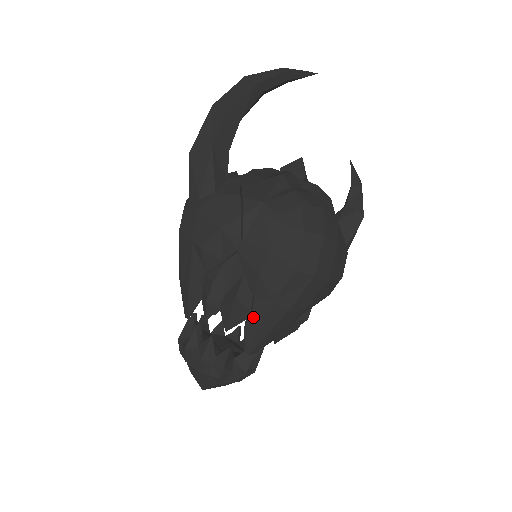
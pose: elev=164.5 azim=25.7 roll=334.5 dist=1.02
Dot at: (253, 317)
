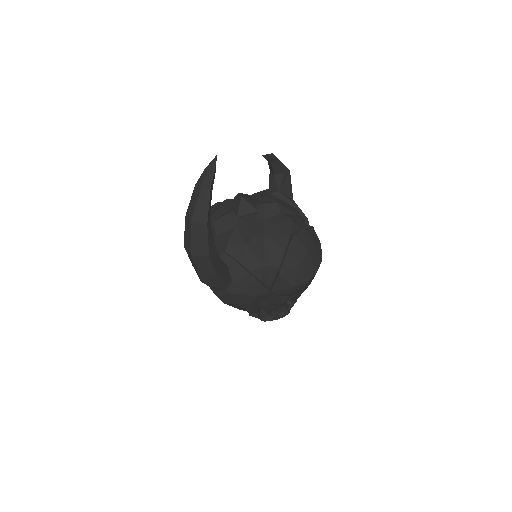
Dot at: (294, 298)
